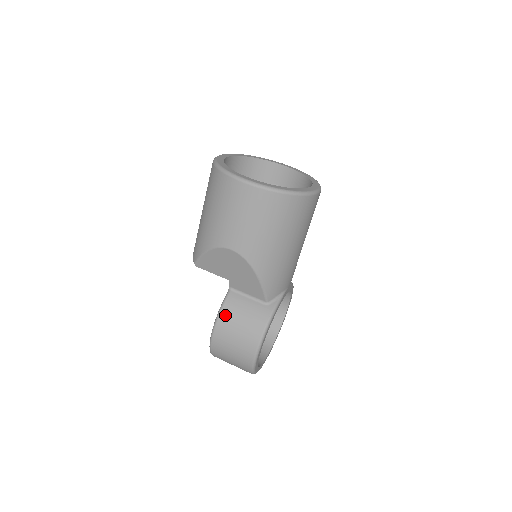
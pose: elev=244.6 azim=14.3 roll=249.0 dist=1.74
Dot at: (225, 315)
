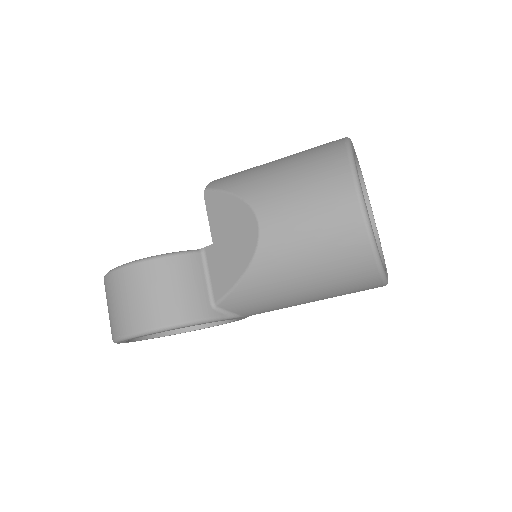
Dot at: (167, 264)
